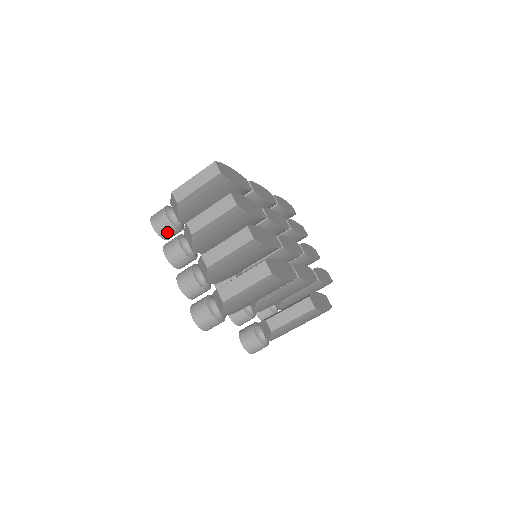
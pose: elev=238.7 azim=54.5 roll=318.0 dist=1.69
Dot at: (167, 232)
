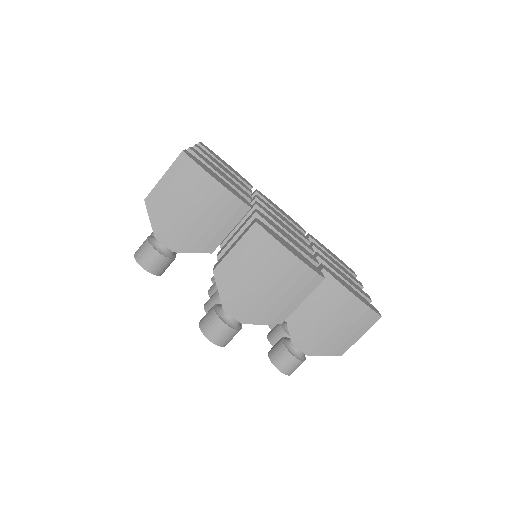
Dot at: occluded
